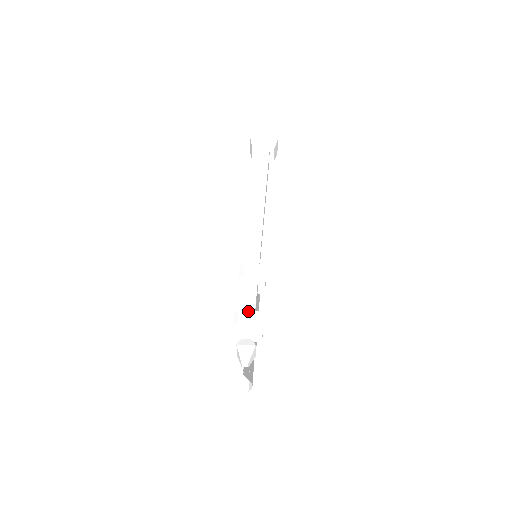
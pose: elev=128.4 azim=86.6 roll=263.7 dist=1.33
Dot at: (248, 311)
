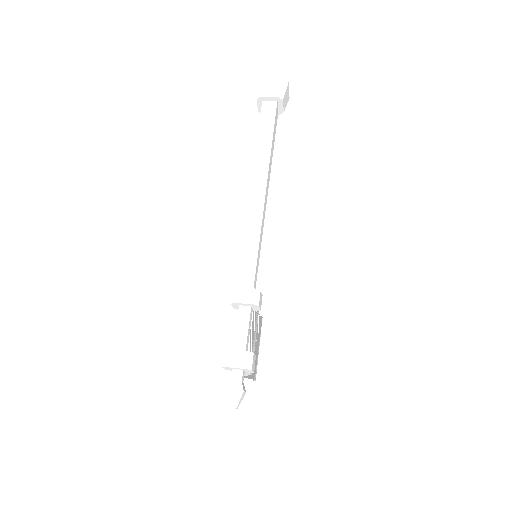
Dot at: (237, 351)
